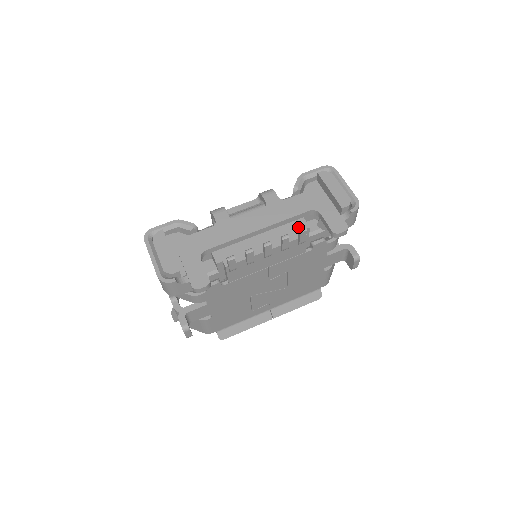
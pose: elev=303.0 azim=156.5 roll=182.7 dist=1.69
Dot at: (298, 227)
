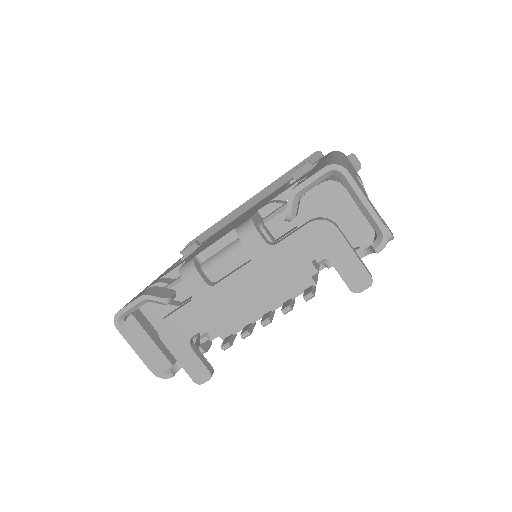
Dot at: (302, 274)
